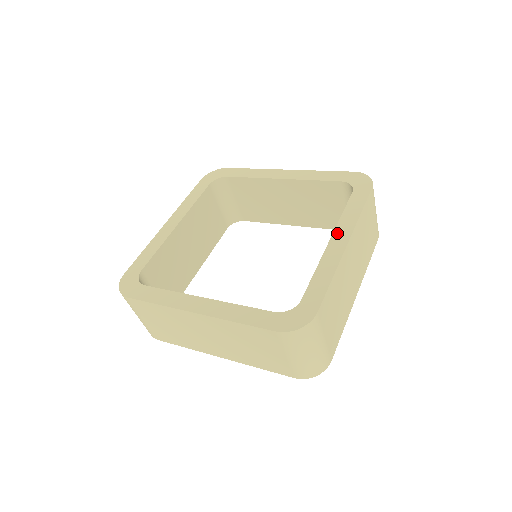
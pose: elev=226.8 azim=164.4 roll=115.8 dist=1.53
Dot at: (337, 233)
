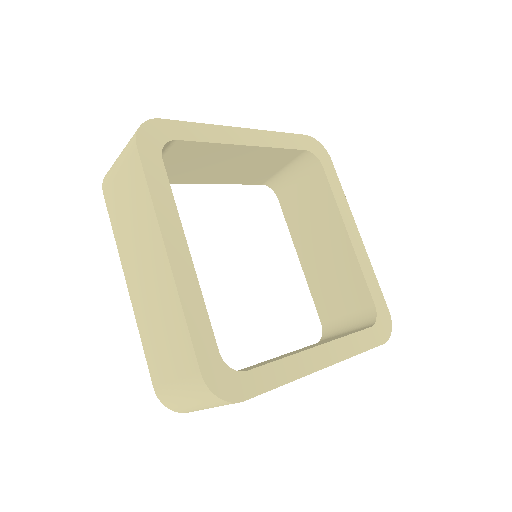
Dot at: (347, 223)
